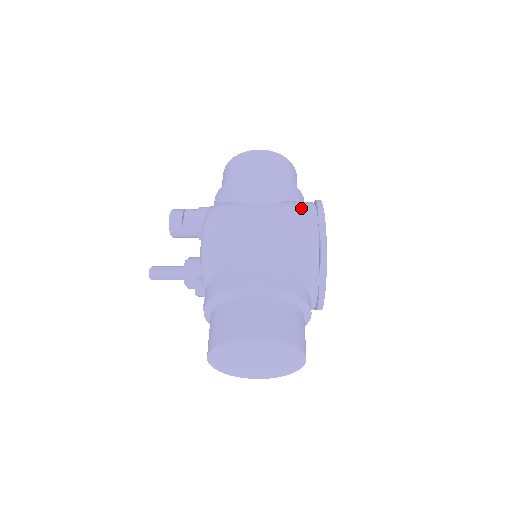
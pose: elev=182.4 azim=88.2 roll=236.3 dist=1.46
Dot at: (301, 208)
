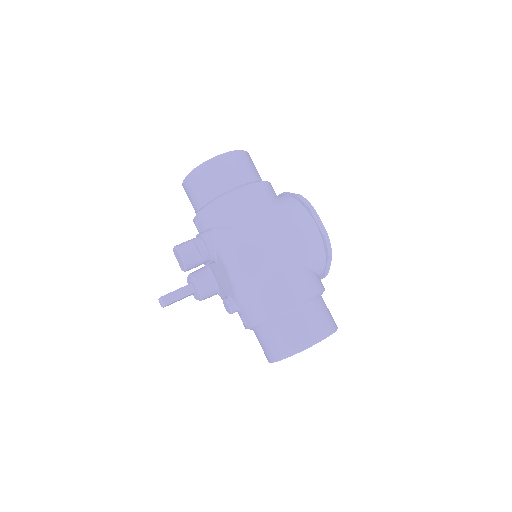
Dot at: (297, 214)
